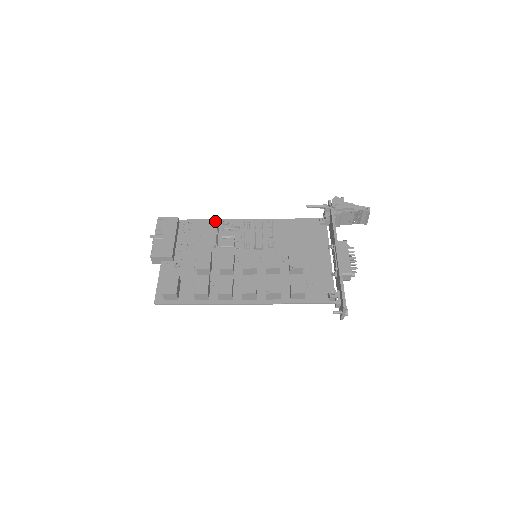
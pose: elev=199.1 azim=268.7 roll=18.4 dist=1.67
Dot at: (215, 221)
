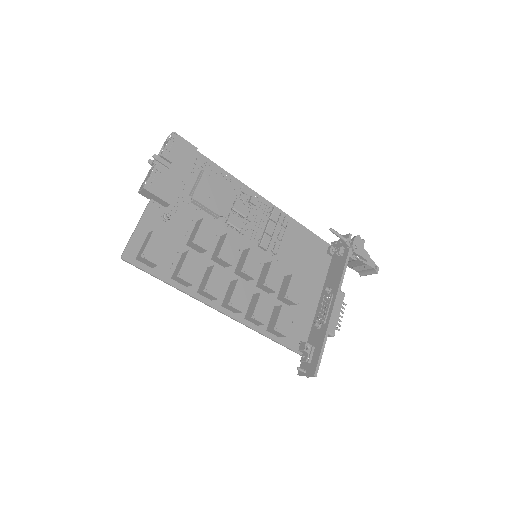
Dot at: (233, 179)
